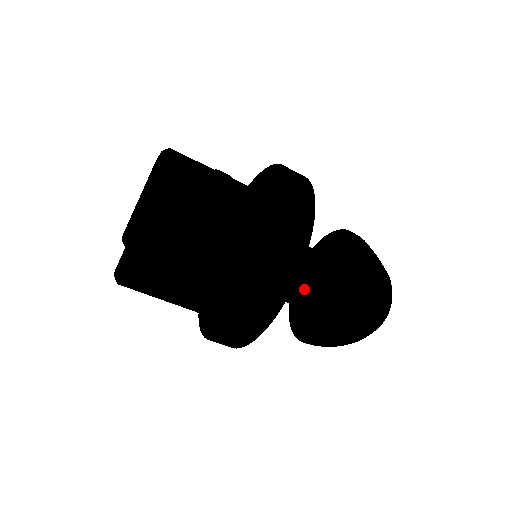
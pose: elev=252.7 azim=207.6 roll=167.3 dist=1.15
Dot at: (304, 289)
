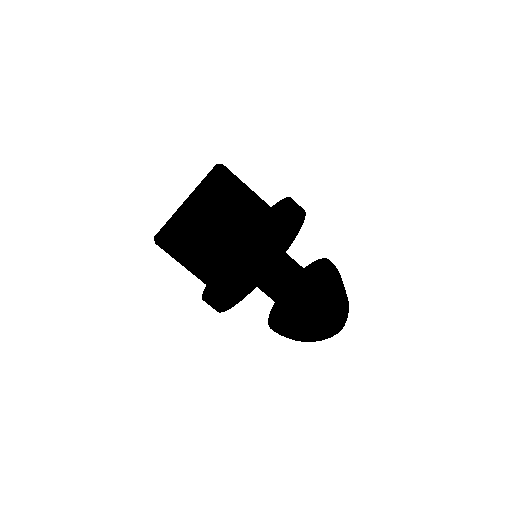
Dot at: (278, 291)
